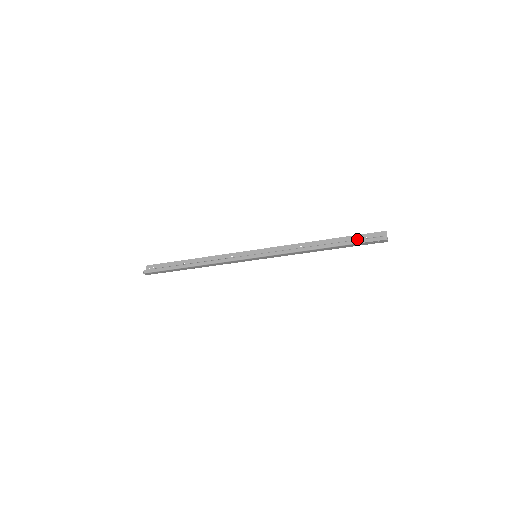
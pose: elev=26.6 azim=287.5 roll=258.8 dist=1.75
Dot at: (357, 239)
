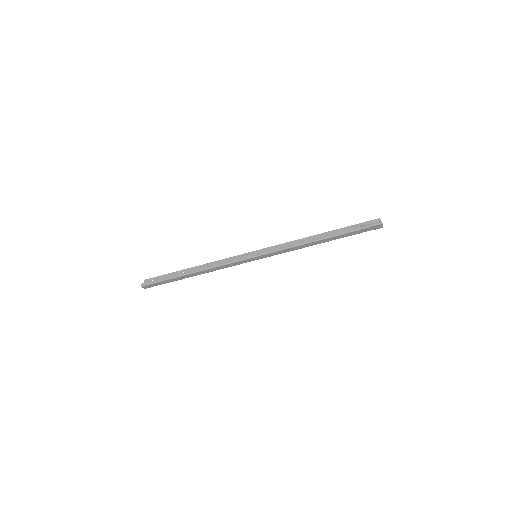
Dot at: occluded
